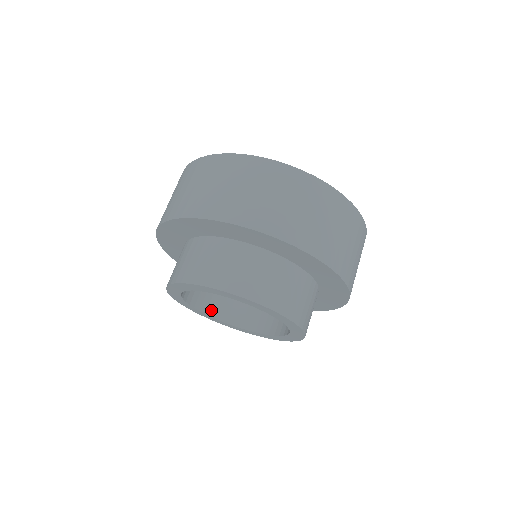
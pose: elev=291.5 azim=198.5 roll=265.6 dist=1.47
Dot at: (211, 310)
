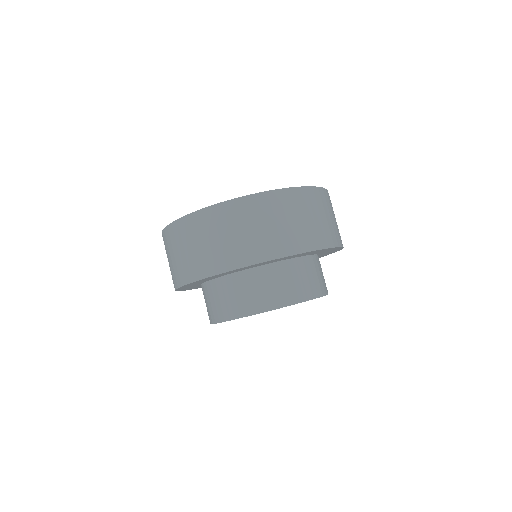
Dot at: occluded
